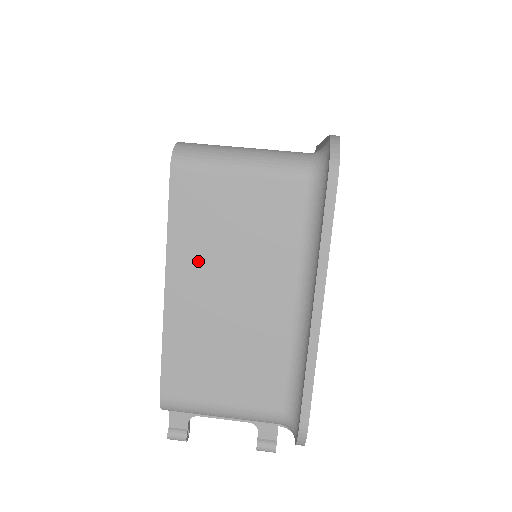
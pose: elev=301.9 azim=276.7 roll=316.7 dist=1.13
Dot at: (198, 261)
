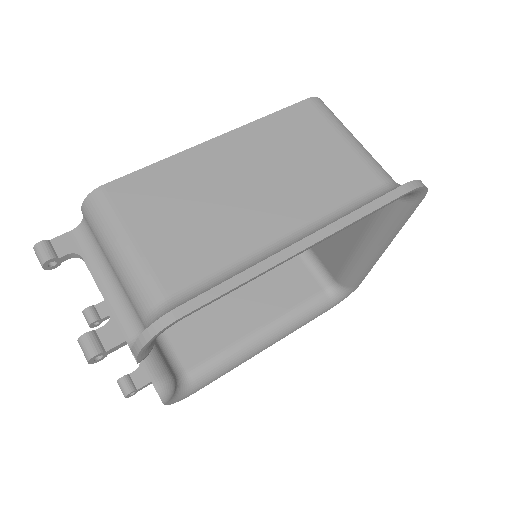
Dot at: (257, 148)
